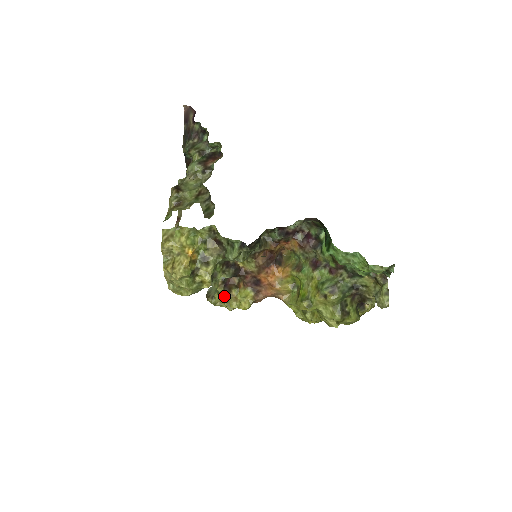
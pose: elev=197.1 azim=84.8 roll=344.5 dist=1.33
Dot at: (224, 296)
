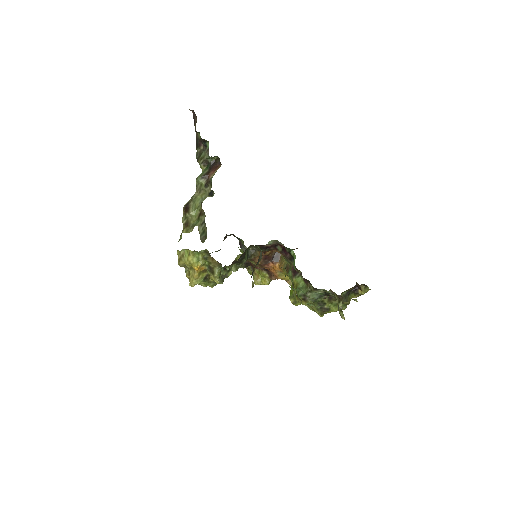
Dot at: occluded
